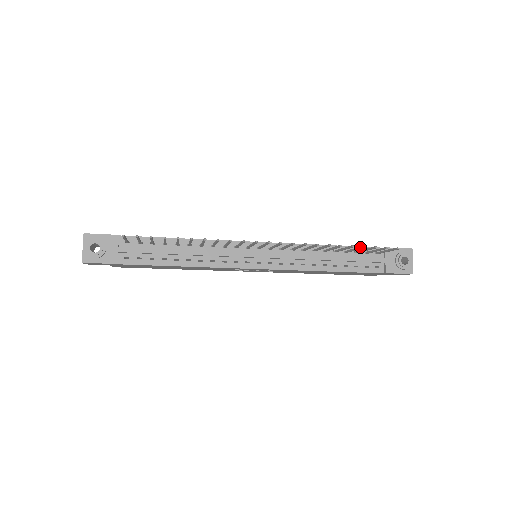
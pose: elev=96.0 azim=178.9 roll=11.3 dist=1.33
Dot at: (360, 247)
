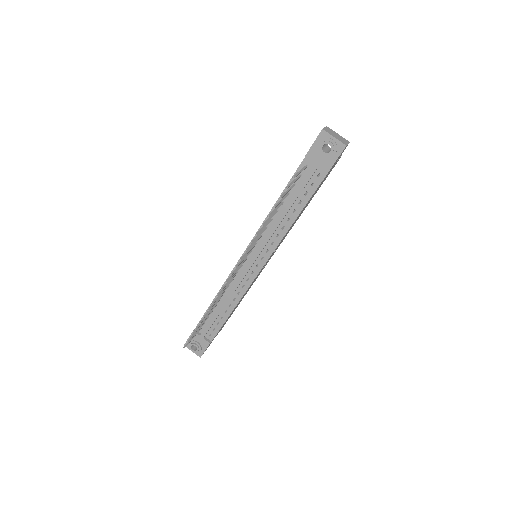
Dot at: (276, 206)
